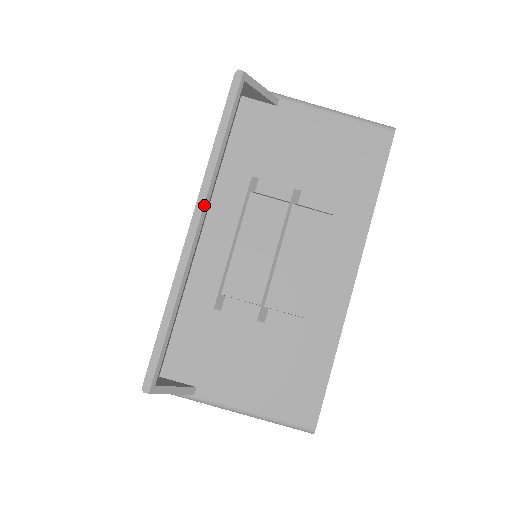
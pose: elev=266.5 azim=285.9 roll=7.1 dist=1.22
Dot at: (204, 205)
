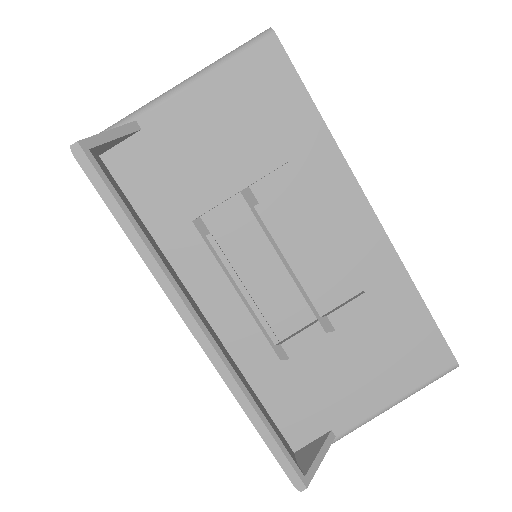
Dot at: (184, 303)
